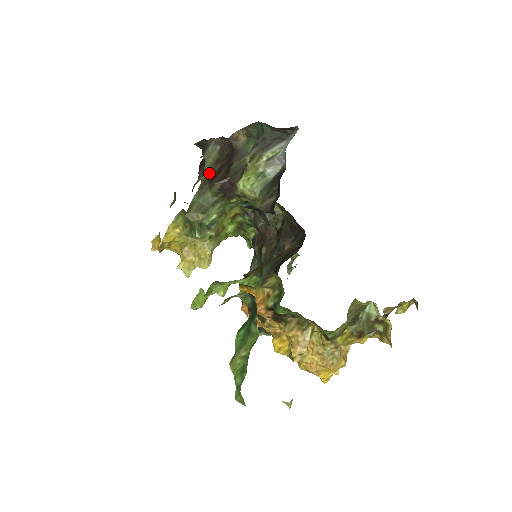
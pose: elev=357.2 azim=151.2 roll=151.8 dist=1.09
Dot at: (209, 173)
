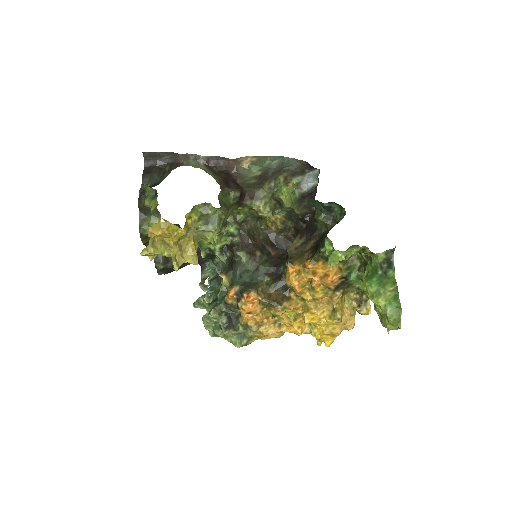
Dot at: (219, 180)
